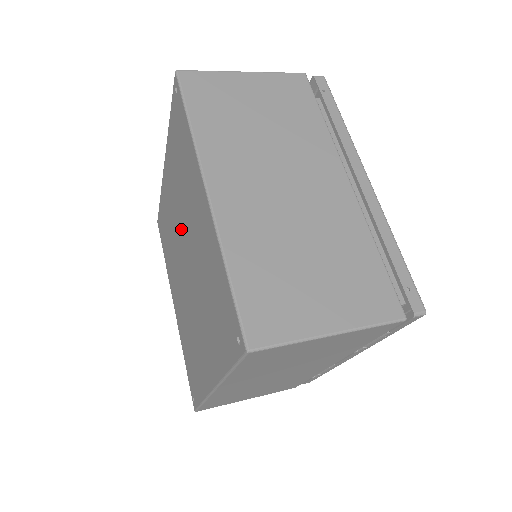
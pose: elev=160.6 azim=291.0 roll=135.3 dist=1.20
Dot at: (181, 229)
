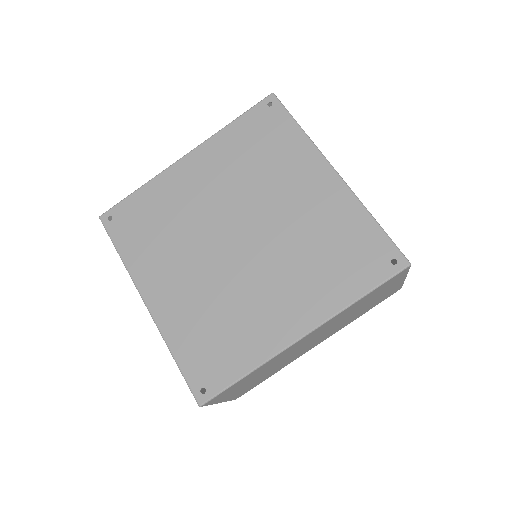
Dot at: (234, 208)
